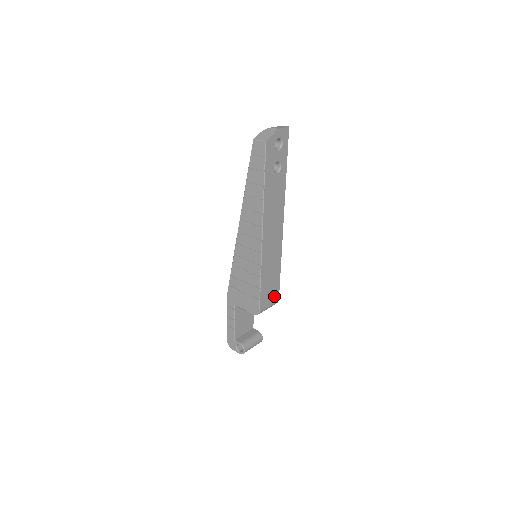
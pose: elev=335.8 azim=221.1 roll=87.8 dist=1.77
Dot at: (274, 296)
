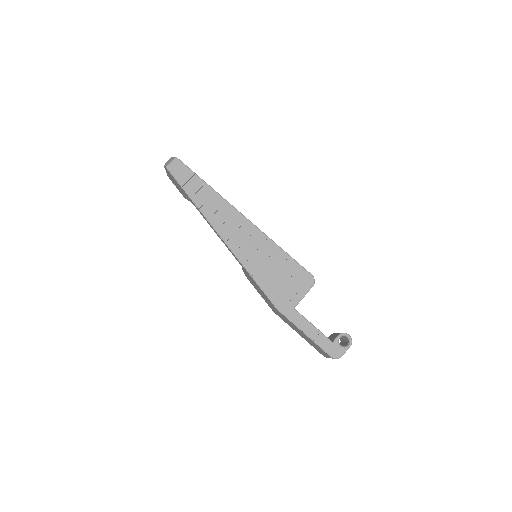
Dot at: occluded
